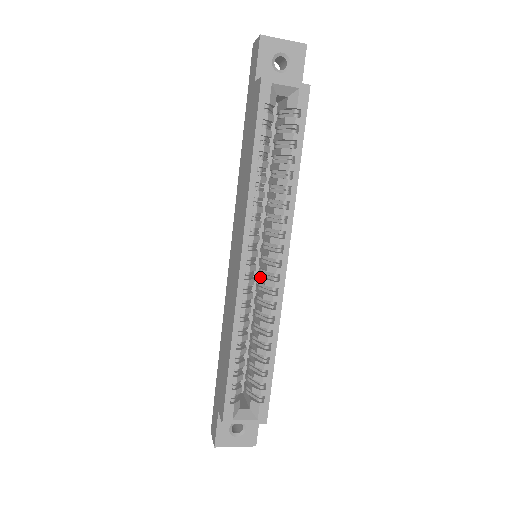
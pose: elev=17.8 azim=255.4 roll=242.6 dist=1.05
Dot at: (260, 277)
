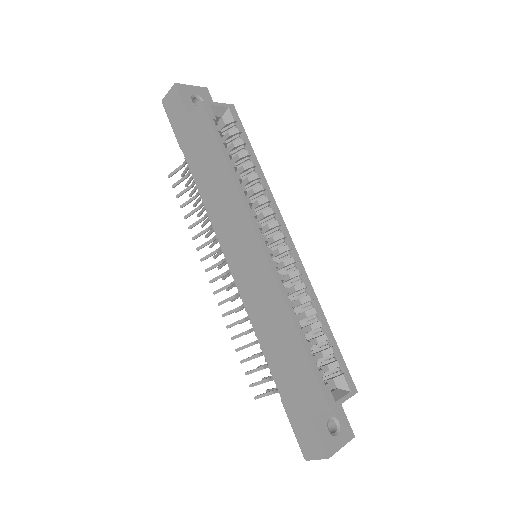
Dot at: occluded
